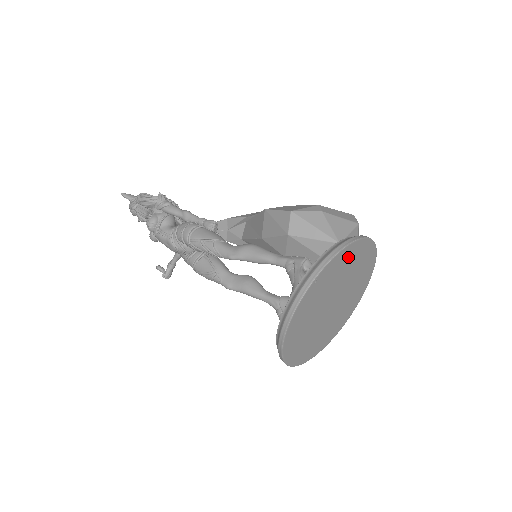
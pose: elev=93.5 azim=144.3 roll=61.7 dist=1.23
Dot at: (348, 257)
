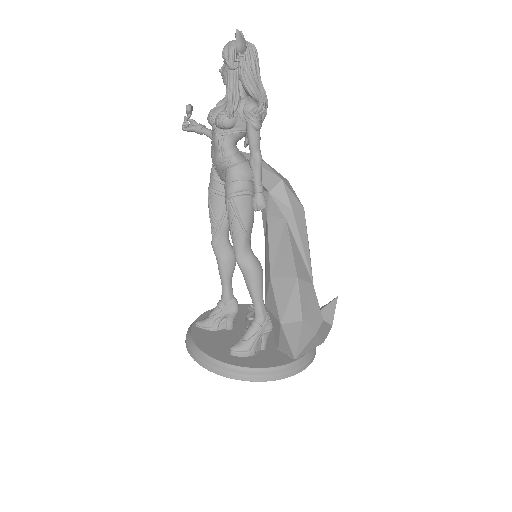
Dot at: occluded
